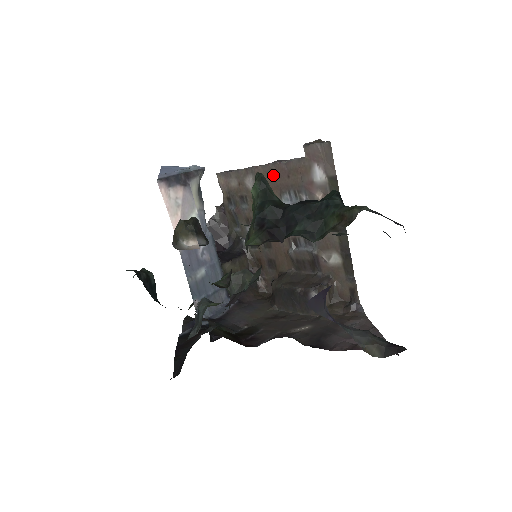
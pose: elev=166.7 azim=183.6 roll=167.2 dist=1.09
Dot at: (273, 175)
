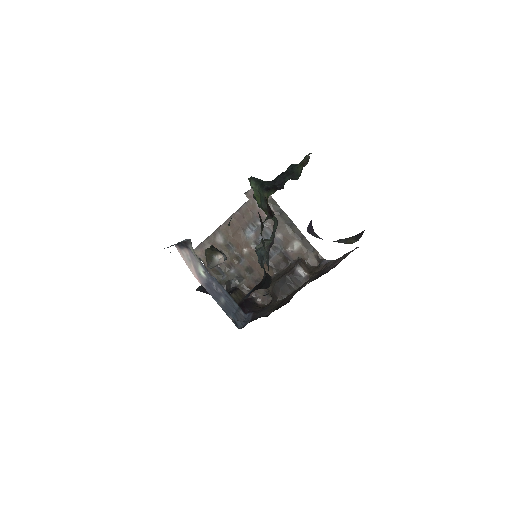
Dot at: (234, 223)
